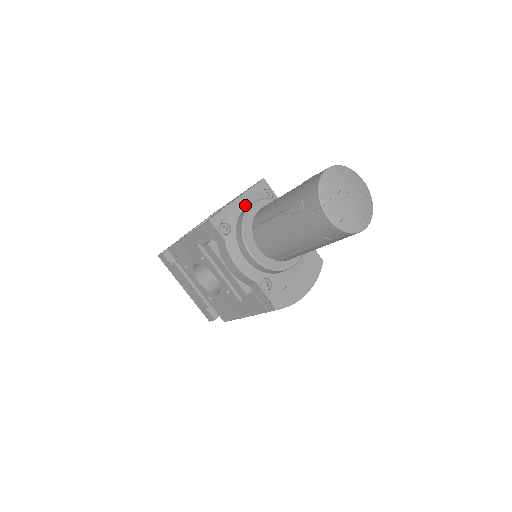
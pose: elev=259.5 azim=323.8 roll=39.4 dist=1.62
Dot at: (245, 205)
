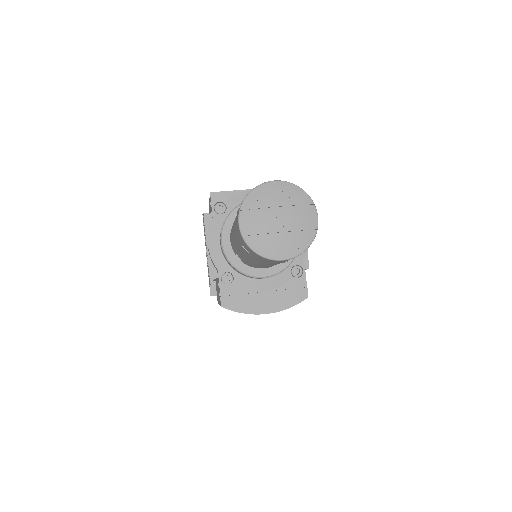
Dot at: occluded
